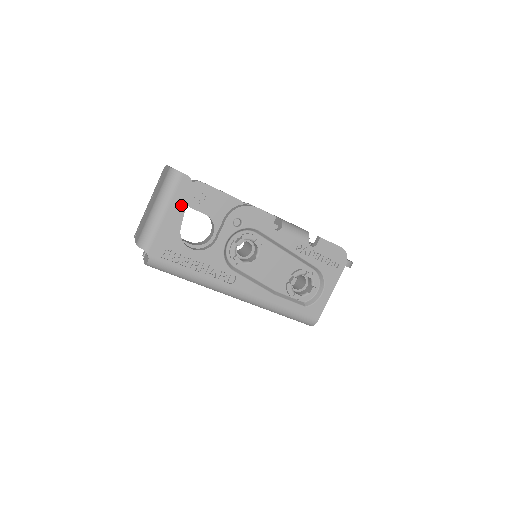
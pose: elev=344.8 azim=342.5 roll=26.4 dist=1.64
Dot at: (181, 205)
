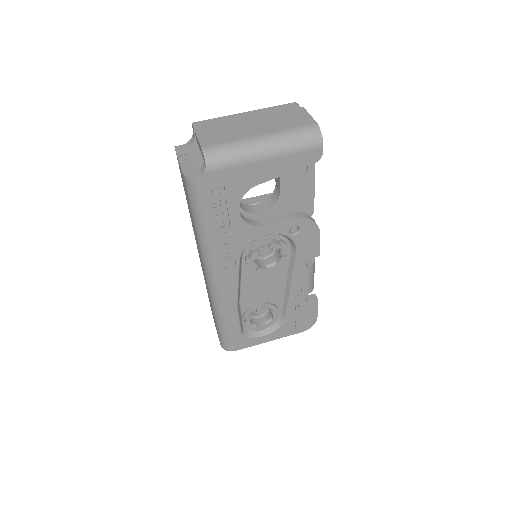
Dot at: (285, 168)
